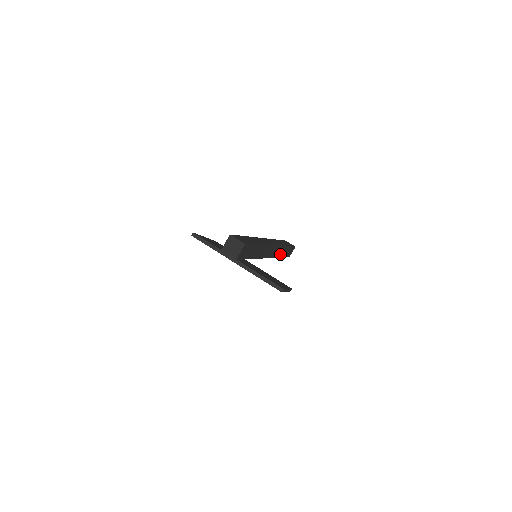
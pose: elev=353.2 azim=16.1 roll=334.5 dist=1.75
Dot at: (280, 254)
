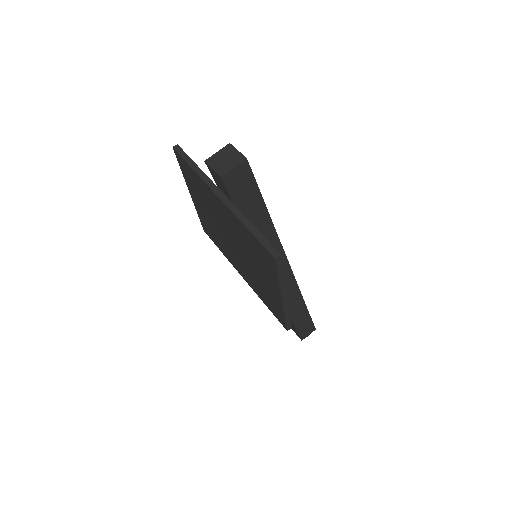
Dot at: (291, 307)
